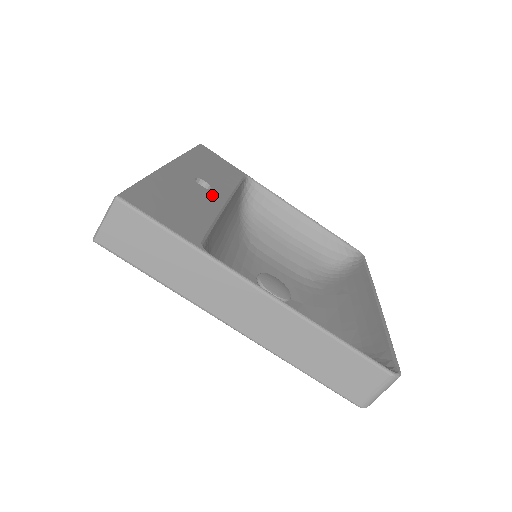
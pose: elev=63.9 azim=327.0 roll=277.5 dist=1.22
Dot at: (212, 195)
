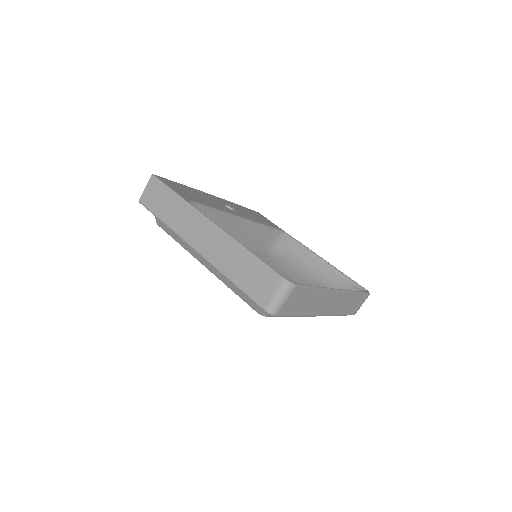
Dot at: (230, 210)
